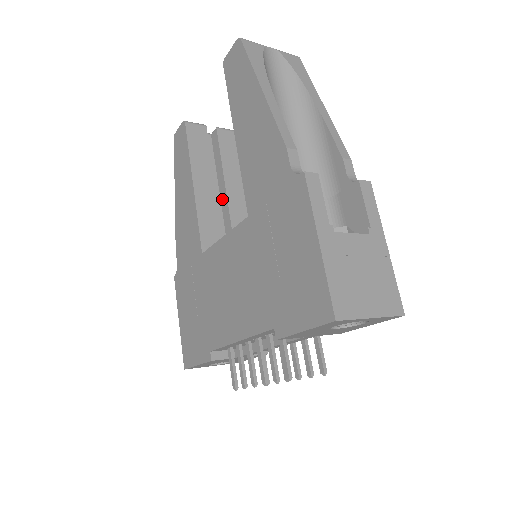
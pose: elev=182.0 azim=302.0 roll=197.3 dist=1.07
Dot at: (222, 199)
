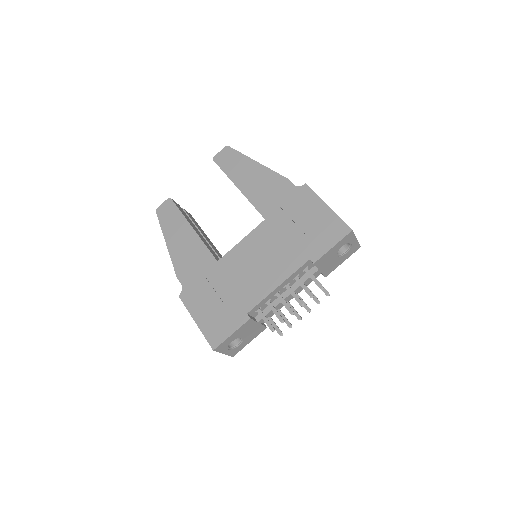
Dot at: occluded
